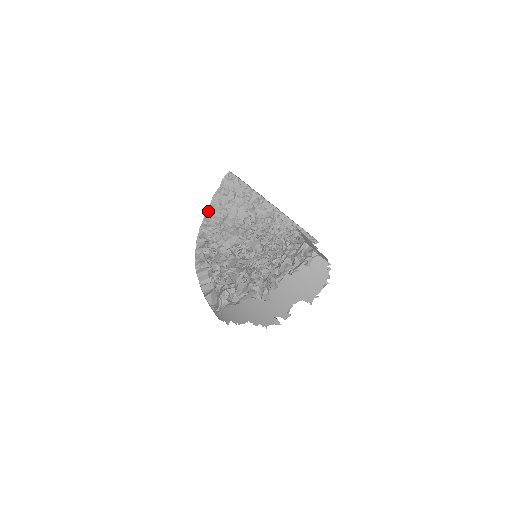
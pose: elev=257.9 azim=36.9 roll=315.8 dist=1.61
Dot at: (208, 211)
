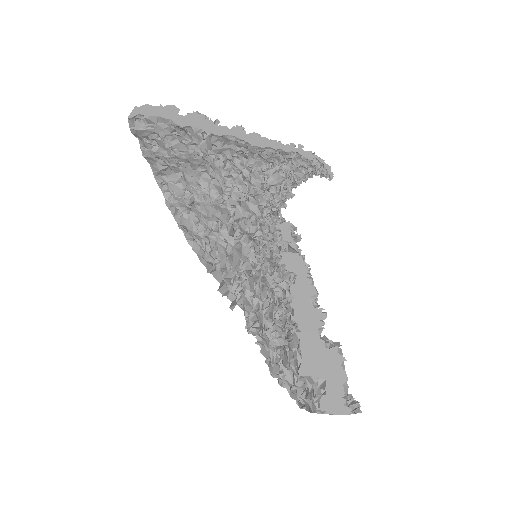
Dot at: (156, 176)
